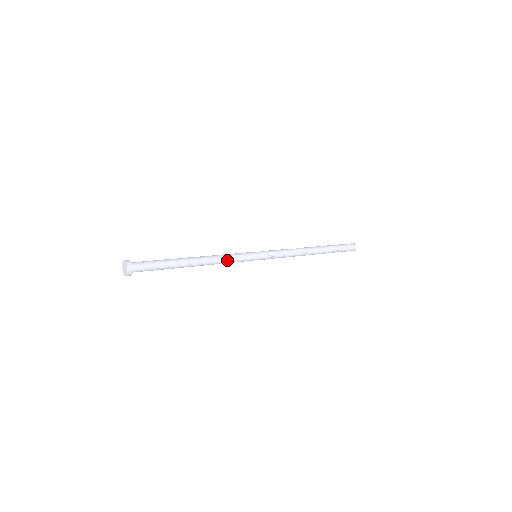
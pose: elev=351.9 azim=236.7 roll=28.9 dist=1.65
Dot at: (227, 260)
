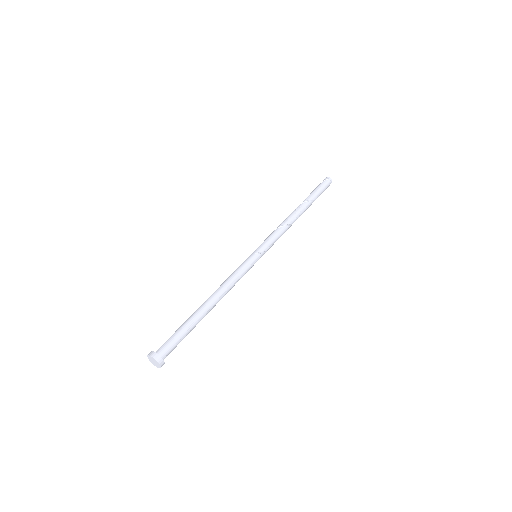
Dot at: occluded
